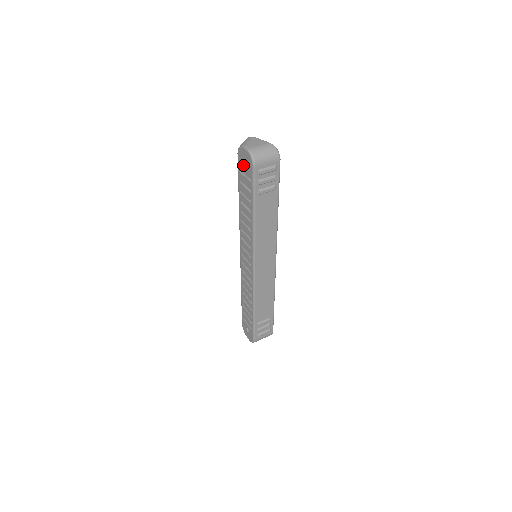
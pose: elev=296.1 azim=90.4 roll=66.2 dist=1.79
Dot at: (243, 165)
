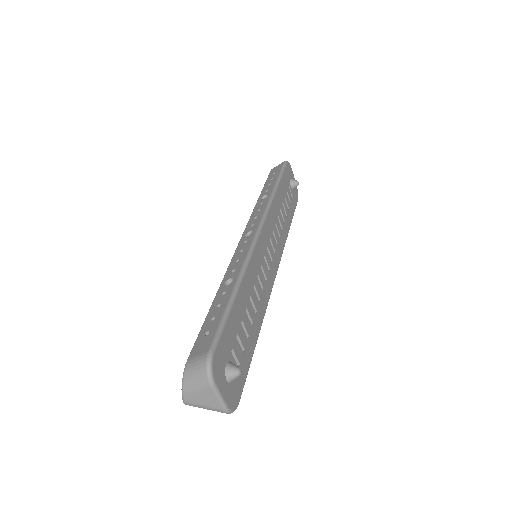
Dot at: occluded
